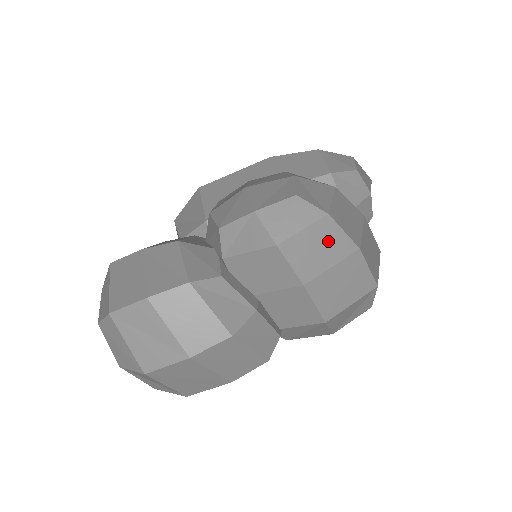
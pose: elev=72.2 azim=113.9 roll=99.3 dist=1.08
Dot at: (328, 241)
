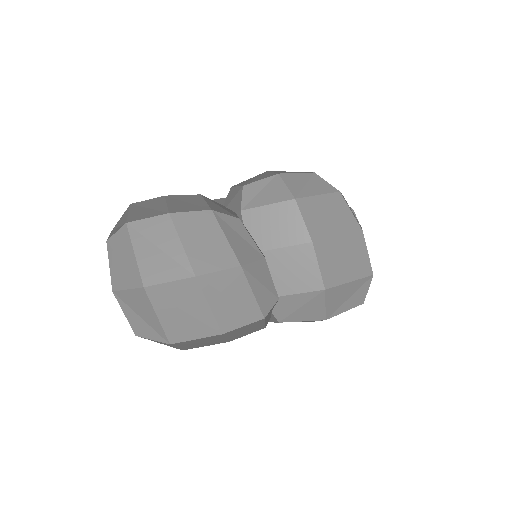
Dot at: (337, 213)
